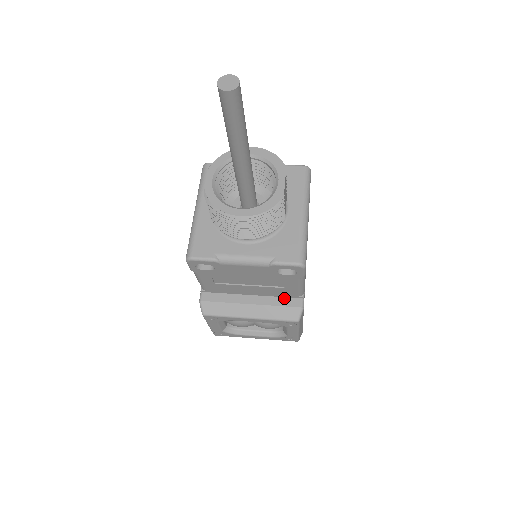
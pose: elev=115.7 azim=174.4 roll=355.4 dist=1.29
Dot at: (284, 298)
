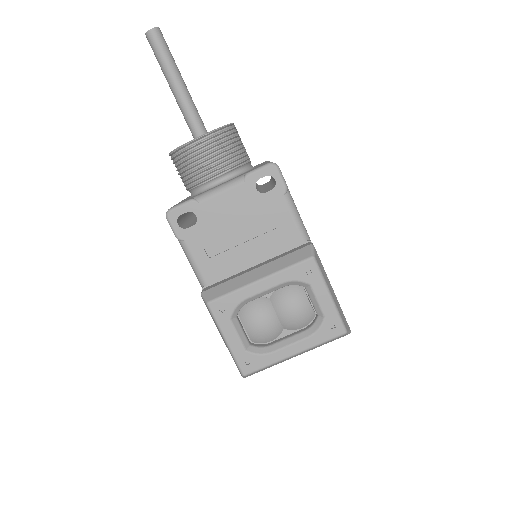
Dot at: (290, 250)
